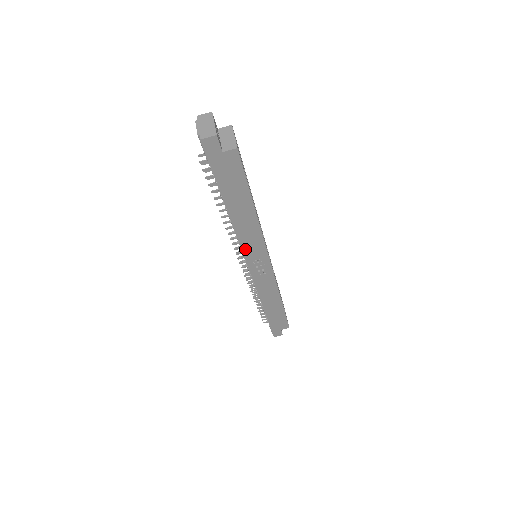
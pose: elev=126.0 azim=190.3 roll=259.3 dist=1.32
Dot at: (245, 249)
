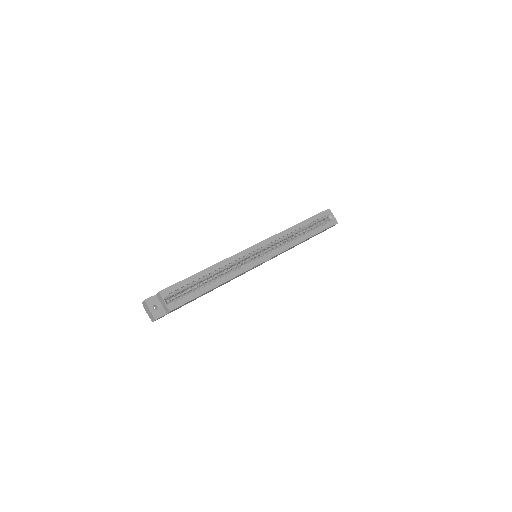
Dot at: (240, 275)
